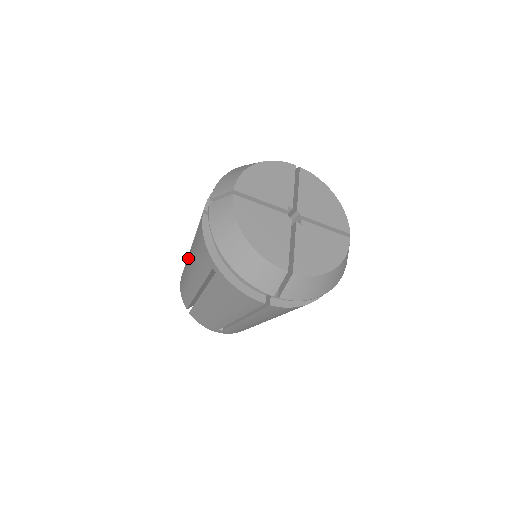
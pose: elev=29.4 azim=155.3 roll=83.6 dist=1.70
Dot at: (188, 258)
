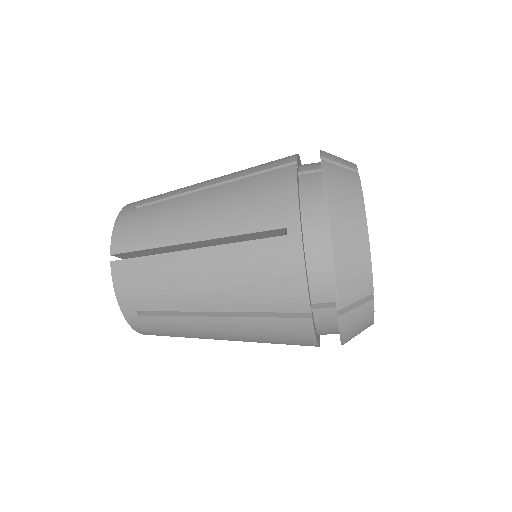
Dot at: (190, 195)
